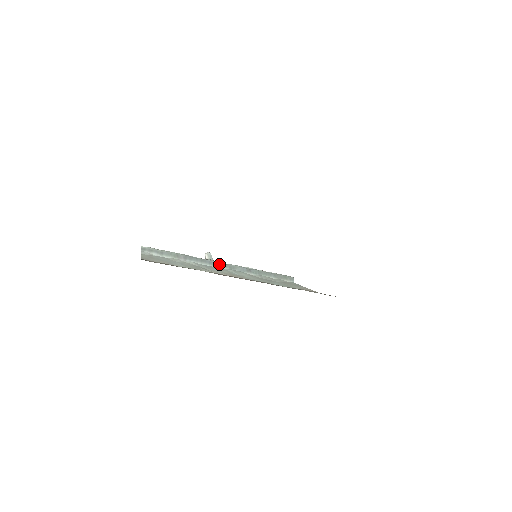
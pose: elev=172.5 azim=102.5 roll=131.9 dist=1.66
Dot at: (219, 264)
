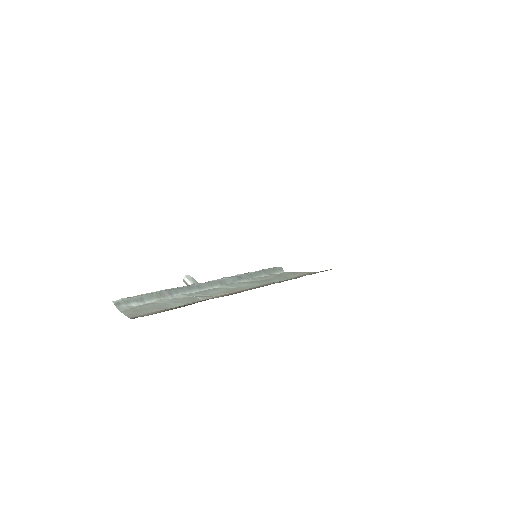
Dot at: (208, 284)
